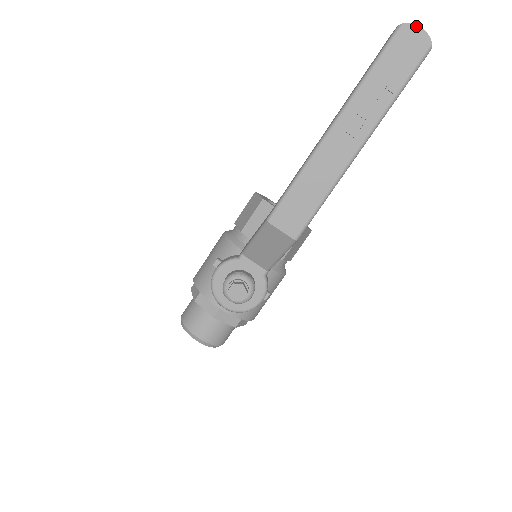
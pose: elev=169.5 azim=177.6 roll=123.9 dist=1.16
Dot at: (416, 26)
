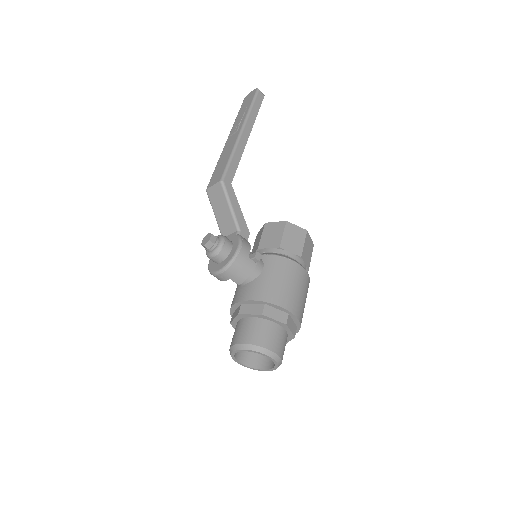
Dot at: (249, 94)
